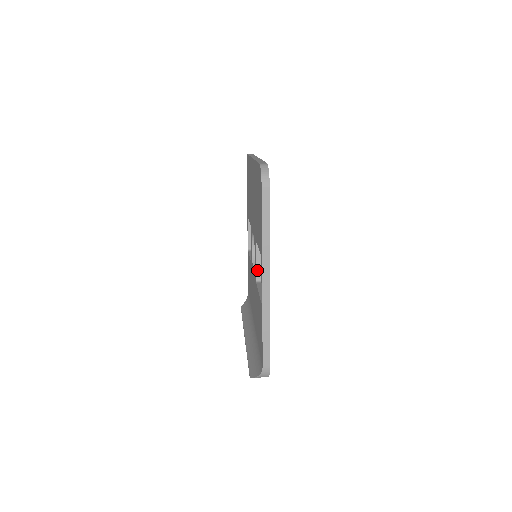
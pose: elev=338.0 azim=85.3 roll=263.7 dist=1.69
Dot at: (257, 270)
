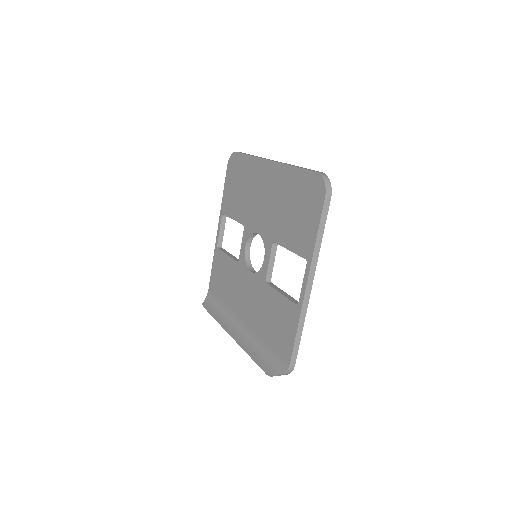
Dot at: (268, 271)
